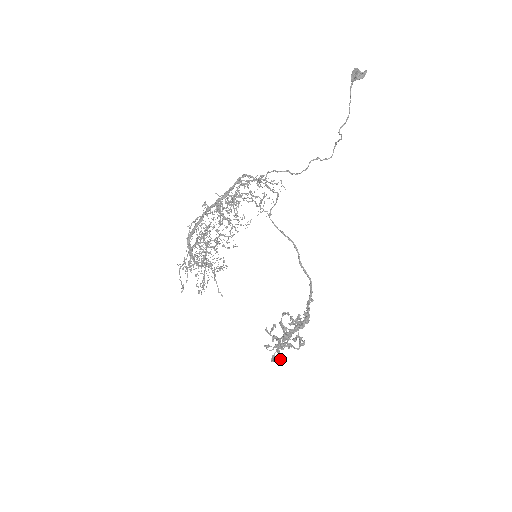
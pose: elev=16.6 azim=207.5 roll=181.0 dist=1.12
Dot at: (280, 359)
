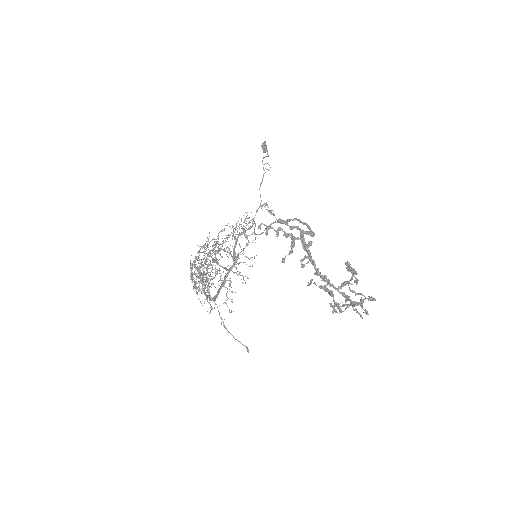
Dot at: (353, 305)
